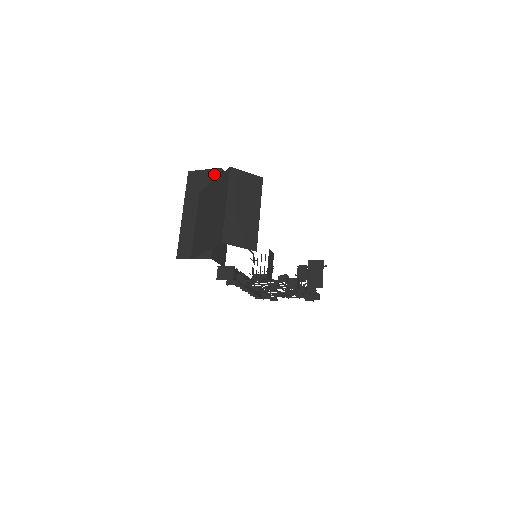
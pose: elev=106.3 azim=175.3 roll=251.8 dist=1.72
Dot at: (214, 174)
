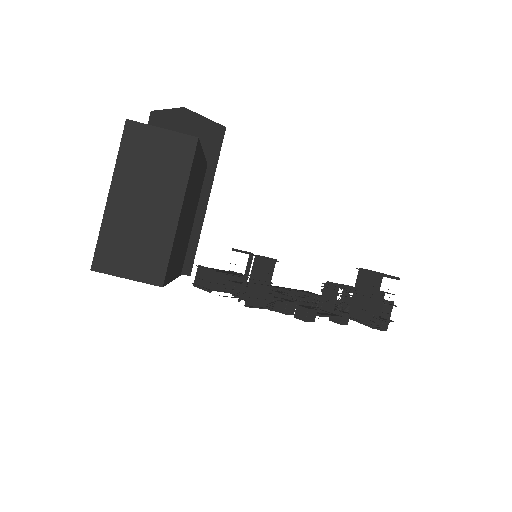
Dot at: (174, 118)
